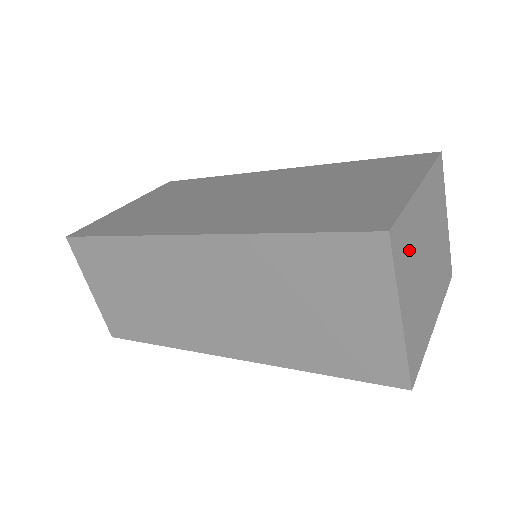
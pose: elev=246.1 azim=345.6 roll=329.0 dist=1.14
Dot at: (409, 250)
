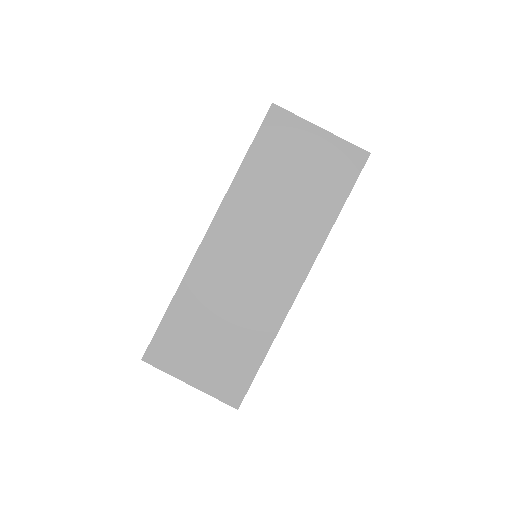
Dot at: occluded
